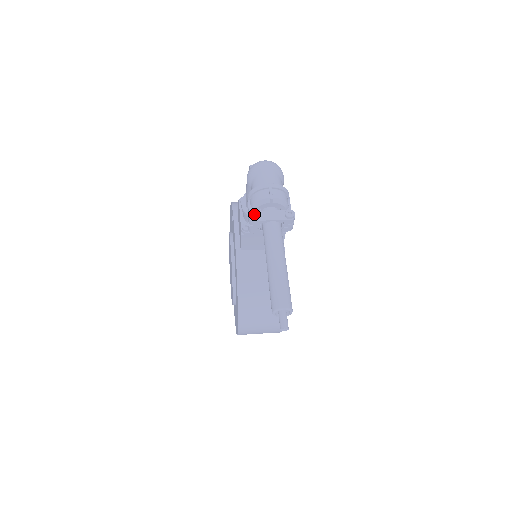
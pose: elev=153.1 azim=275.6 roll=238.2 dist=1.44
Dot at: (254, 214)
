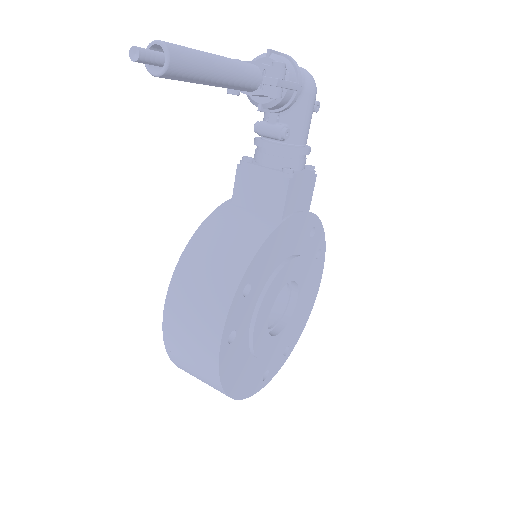
Dot at: occluded
